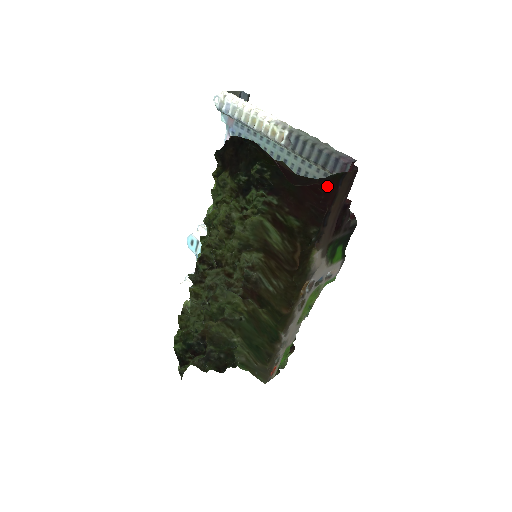
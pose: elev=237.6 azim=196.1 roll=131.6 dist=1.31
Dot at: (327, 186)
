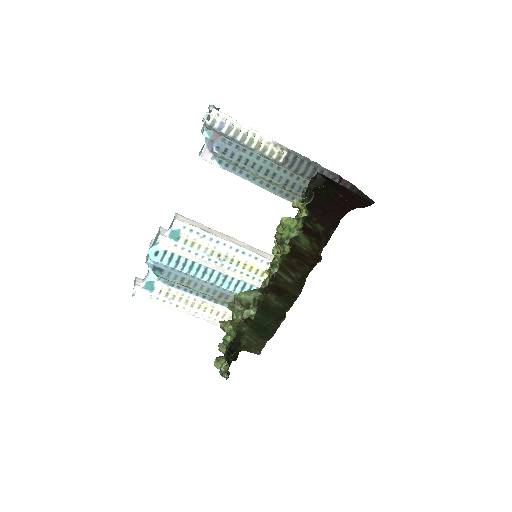
Dot at: occluded
